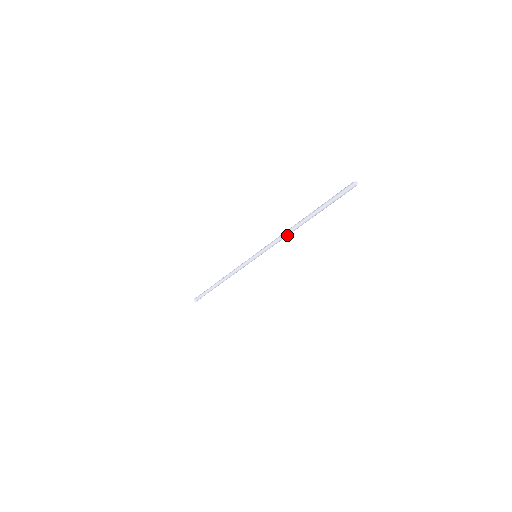
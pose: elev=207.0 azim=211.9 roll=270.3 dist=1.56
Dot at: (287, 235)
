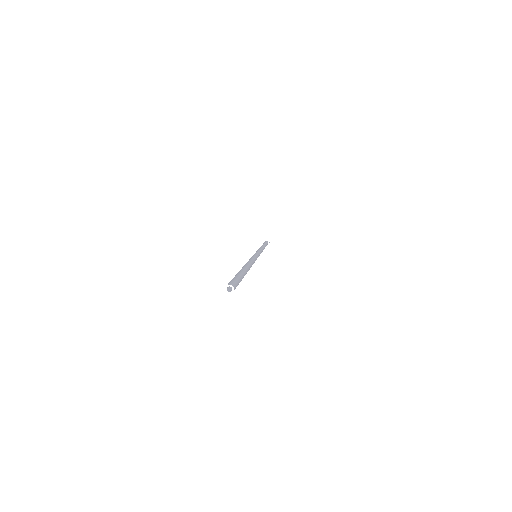
Dot at: occluded
